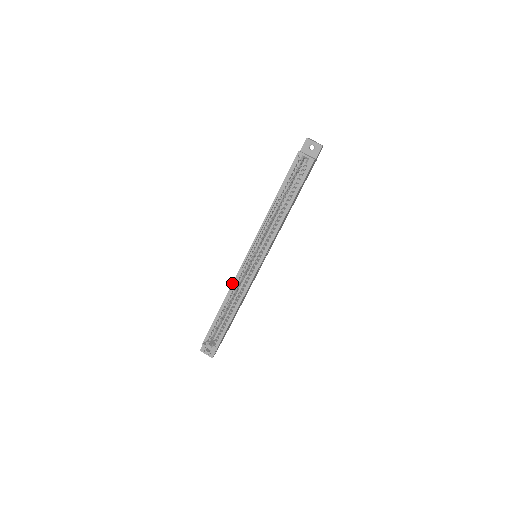
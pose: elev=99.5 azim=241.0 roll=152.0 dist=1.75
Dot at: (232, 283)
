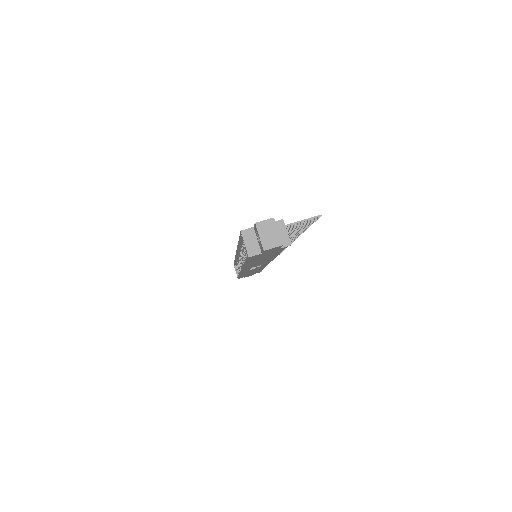
Dot at: occluded
